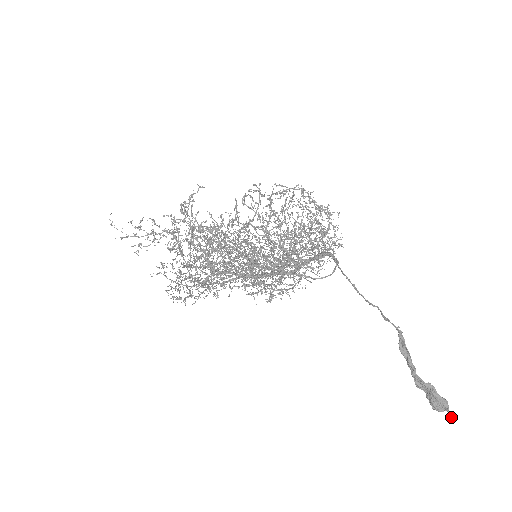
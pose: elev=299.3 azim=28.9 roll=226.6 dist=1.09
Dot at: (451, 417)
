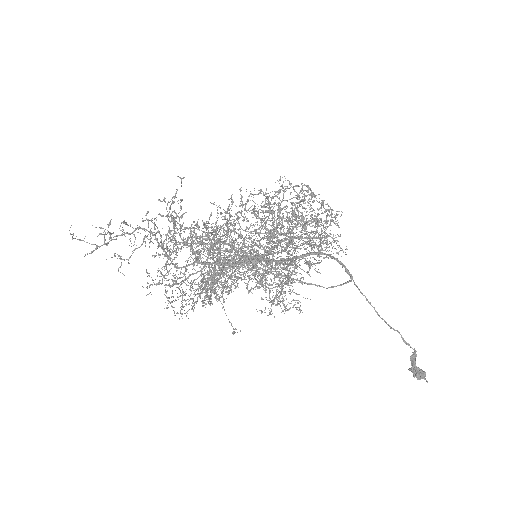
Dot at: (427, 382)
